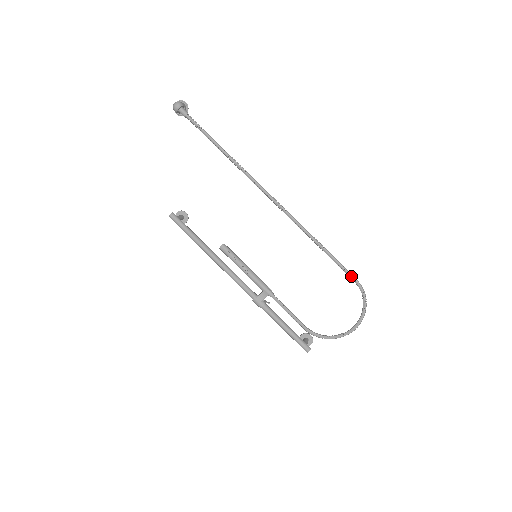
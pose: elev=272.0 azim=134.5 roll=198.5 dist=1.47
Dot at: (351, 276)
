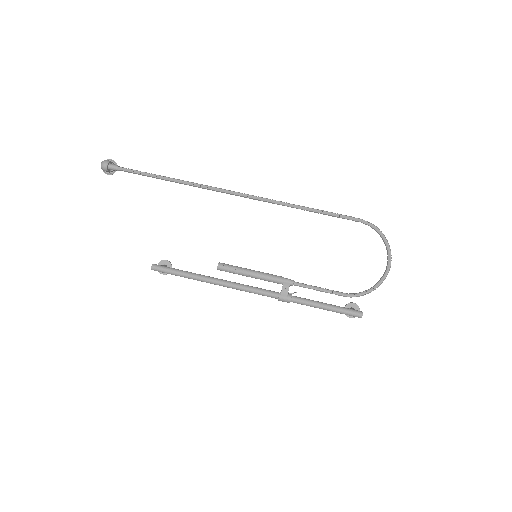
Dot at: (354, 219)
